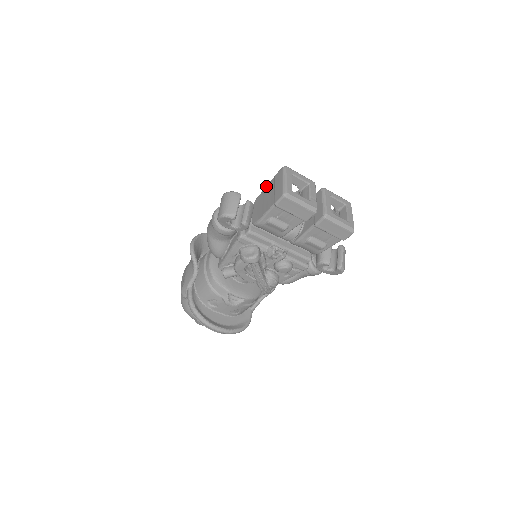
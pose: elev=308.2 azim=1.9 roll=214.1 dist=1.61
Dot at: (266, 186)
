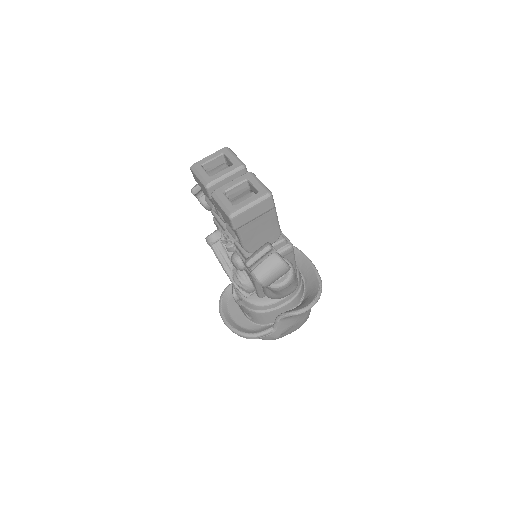
Dot at: occluded
